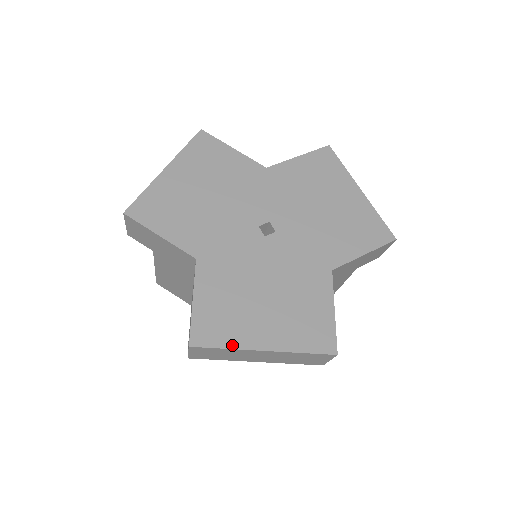
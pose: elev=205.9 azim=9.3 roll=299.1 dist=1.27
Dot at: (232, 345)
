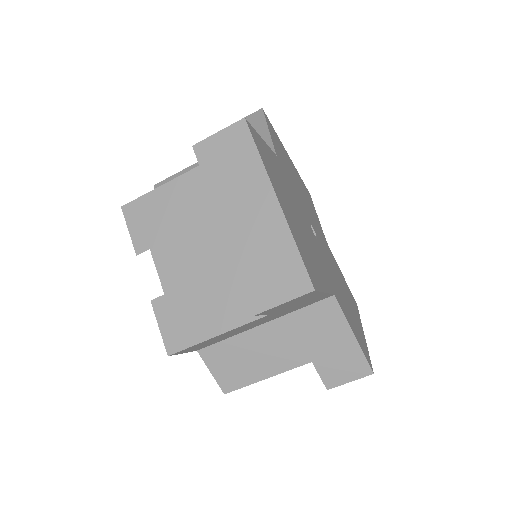
Dot at: (265, 164)
